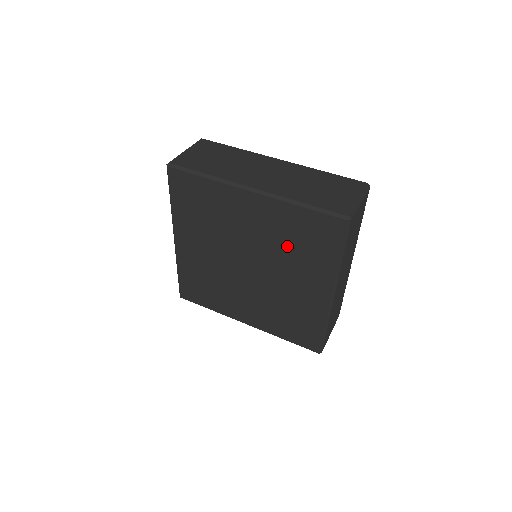
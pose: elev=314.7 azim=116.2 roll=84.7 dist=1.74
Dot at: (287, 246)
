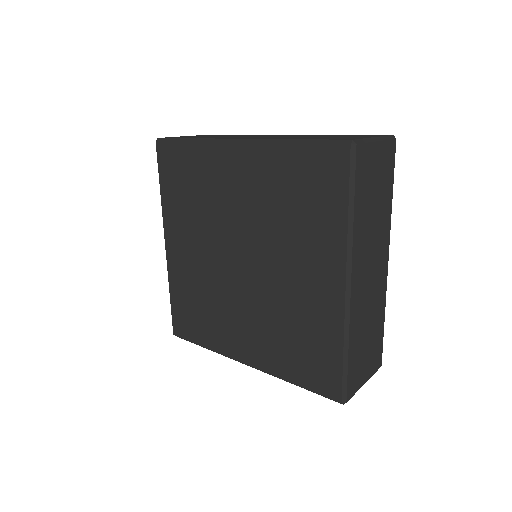
Dot at: (282, 214)
